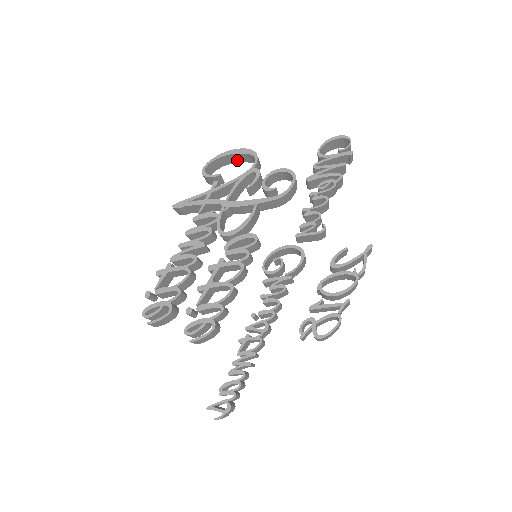
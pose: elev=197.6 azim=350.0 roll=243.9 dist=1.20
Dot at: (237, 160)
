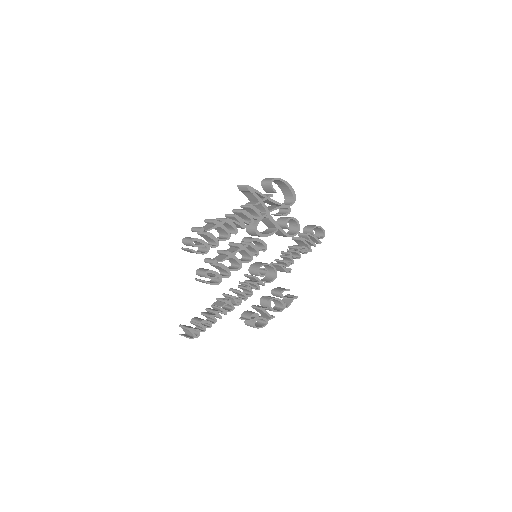
Dot at: (282, 187)
